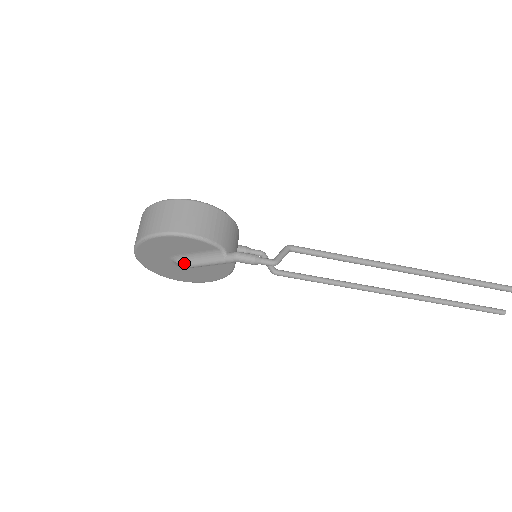
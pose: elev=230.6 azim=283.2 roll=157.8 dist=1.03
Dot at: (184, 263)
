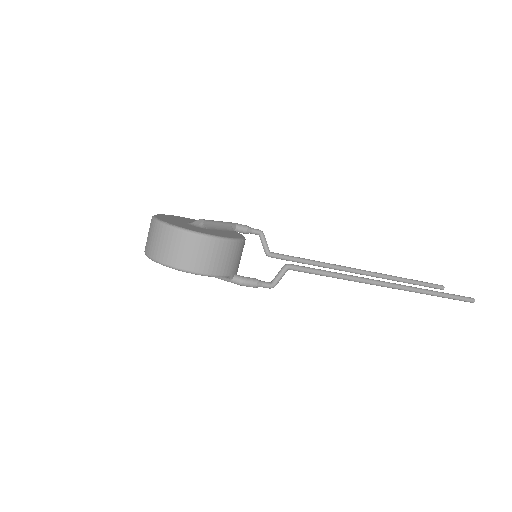
Dot at: occluded
